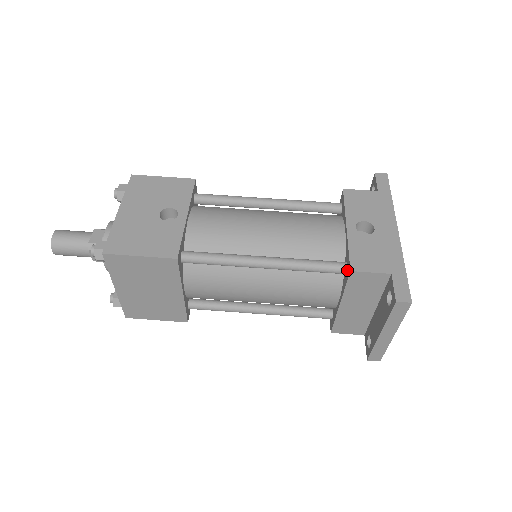
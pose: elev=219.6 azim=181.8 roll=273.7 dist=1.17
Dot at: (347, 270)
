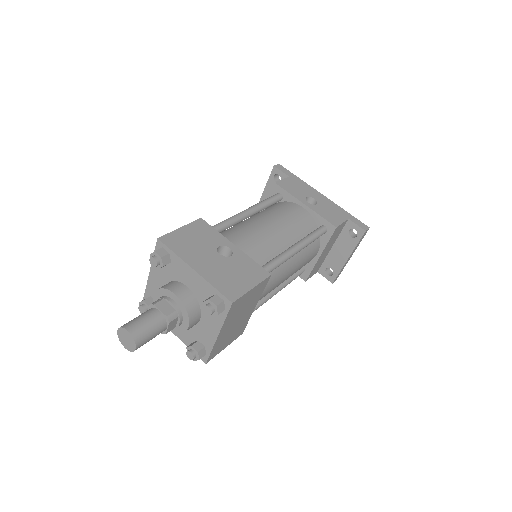
Dot at: (328, 229)
